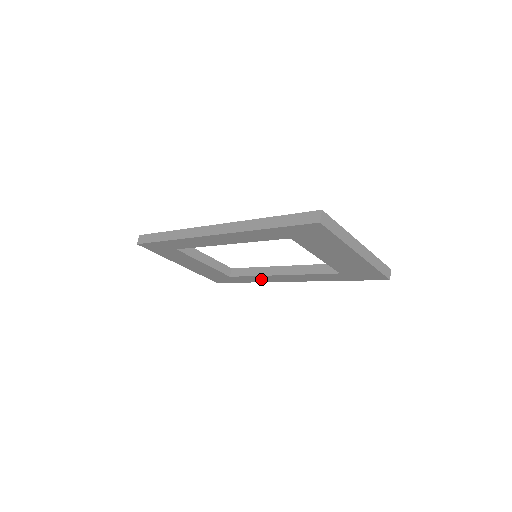
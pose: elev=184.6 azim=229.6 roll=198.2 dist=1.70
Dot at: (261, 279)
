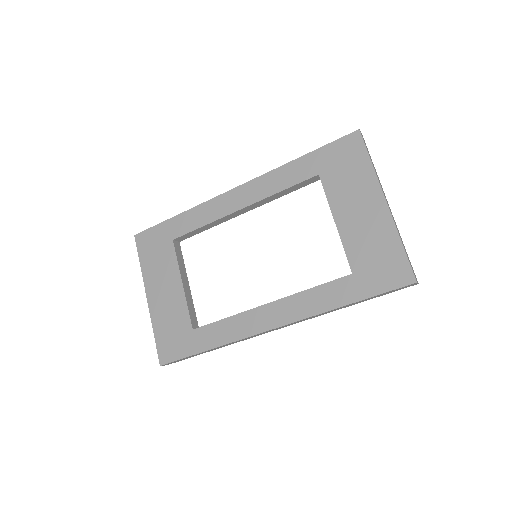
Dot at: (234, 329)
